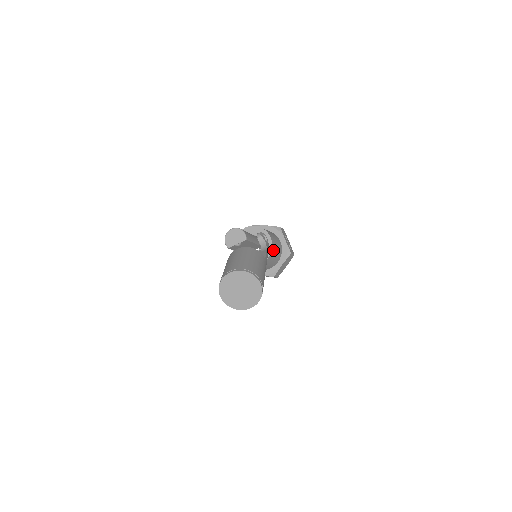
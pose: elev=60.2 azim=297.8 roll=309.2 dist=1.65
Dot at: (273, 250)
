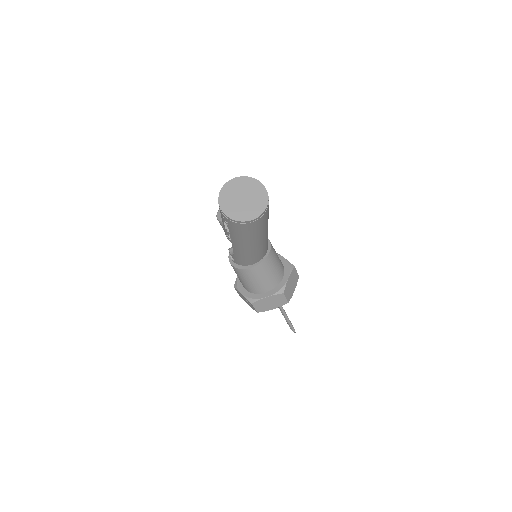
Dot at: (273, 249)
